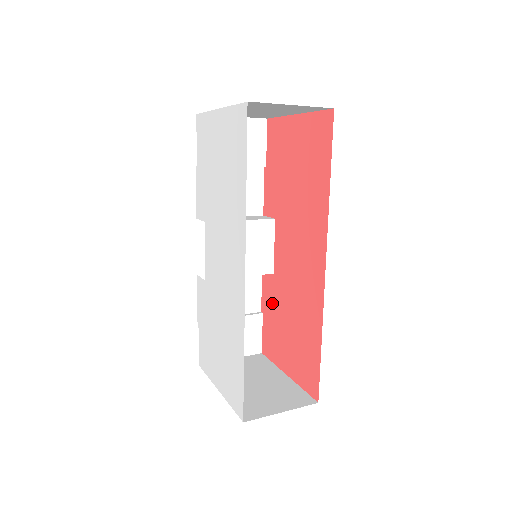
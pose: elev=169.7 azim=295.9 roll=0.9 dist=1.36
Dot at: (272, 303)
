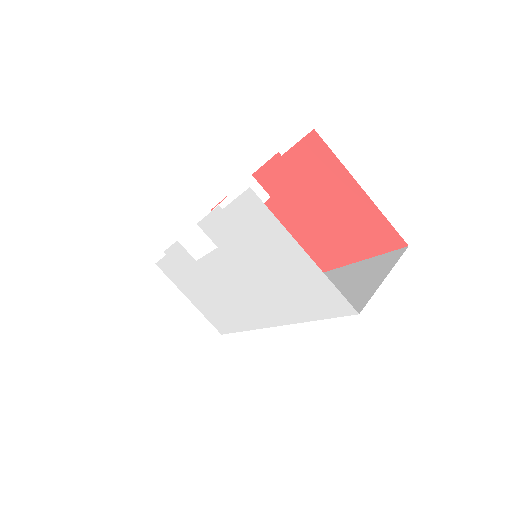
Dot at: occluded
